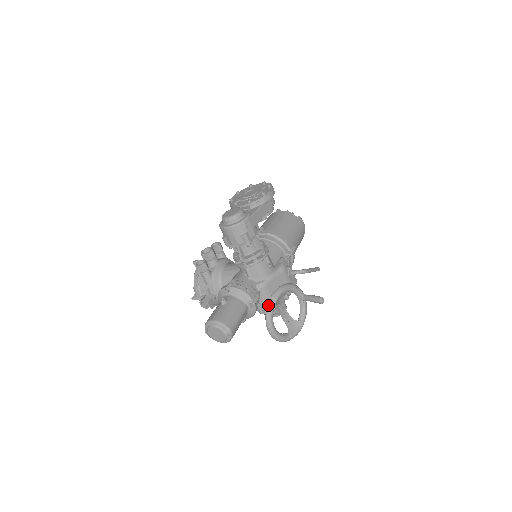
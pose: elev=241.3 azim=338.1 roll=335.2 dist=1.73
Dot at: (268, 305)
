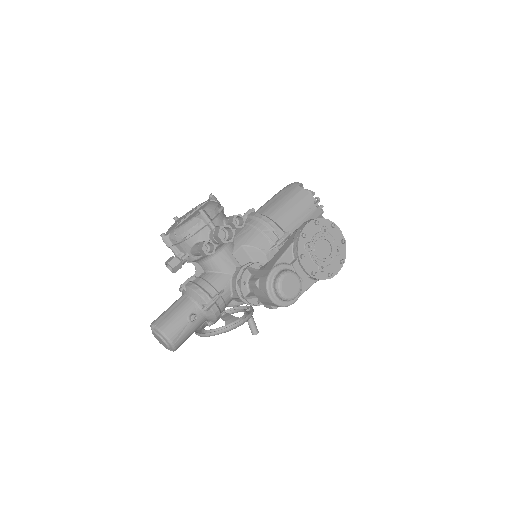
Dot at: (221, 332)
